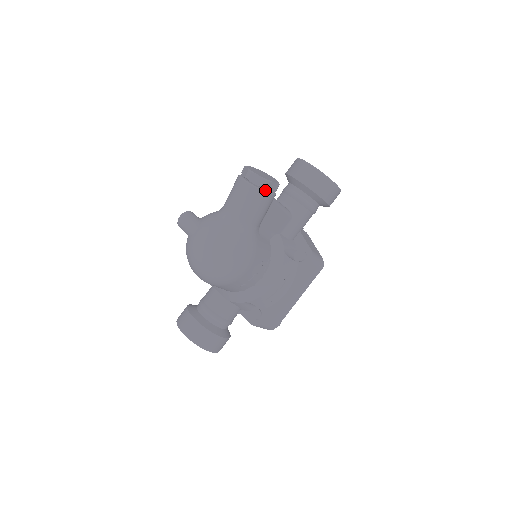
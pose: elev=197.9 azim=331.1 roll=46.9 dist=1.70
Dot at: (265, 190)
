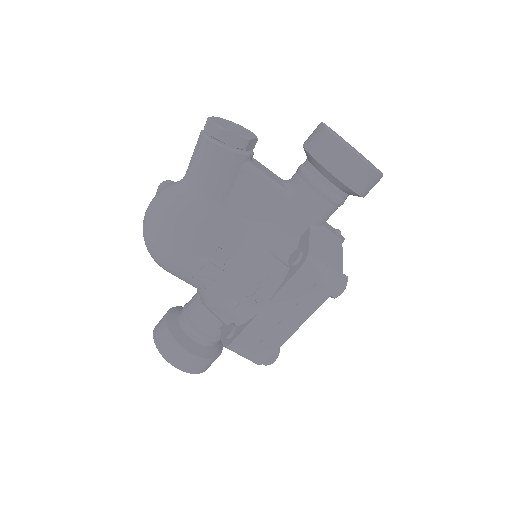
Dot at: (221, 143)
